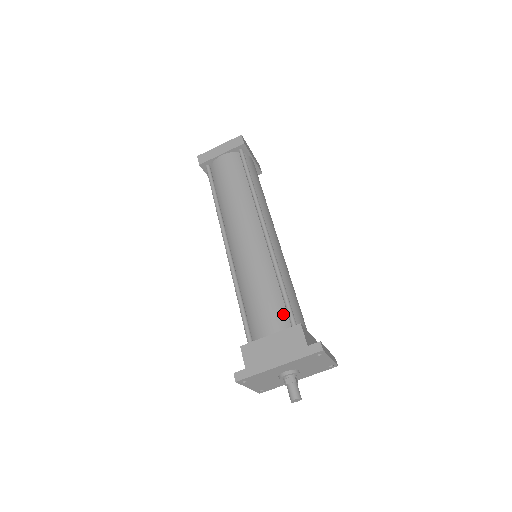
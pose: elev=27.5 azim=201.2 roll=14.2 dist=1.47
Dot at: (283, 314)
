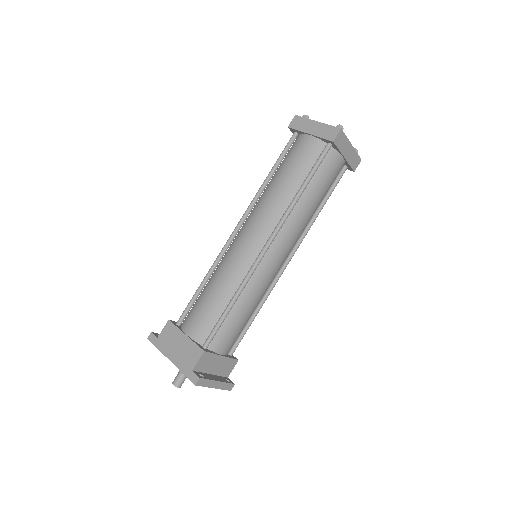
Dot at: (208, 329)
